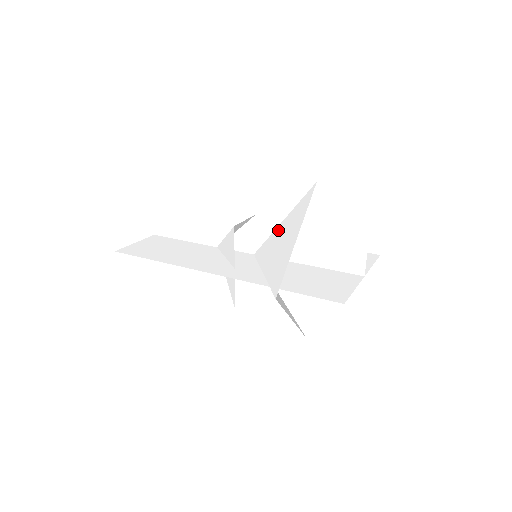
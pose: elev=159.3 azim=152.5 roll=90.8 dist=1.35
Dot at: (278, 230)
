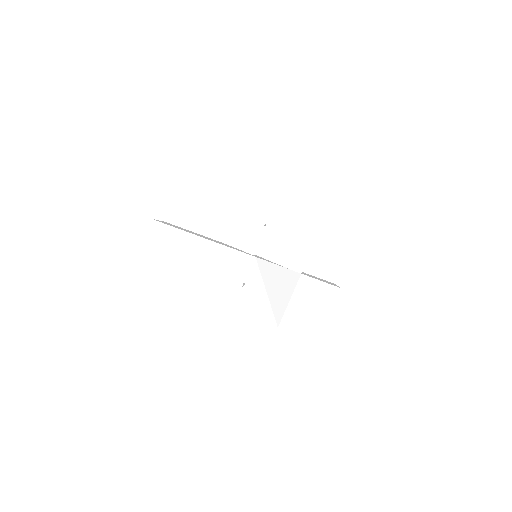
Dot at: (283, 239)
